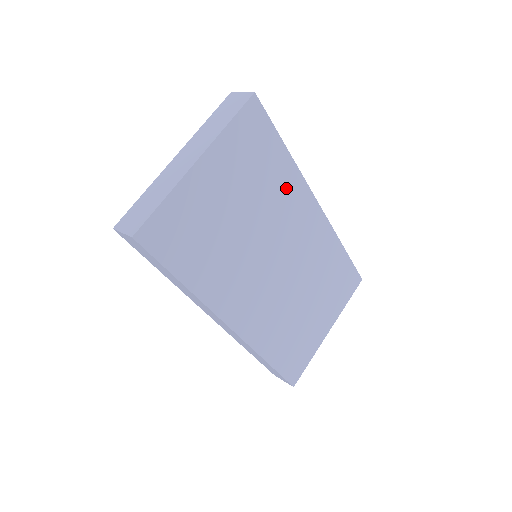
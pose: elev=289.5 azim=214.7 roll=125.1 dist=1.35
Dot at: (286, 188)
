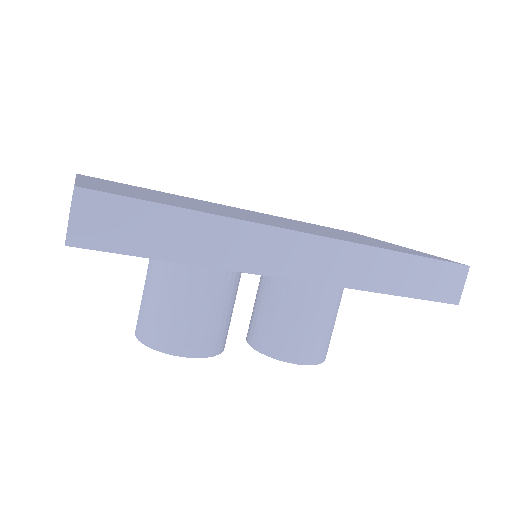
Dot at: occluded
